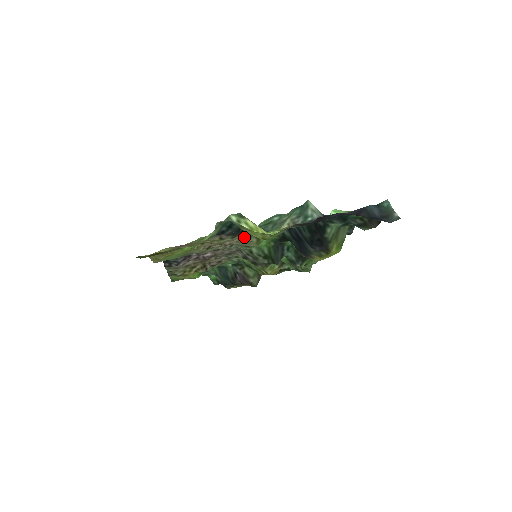
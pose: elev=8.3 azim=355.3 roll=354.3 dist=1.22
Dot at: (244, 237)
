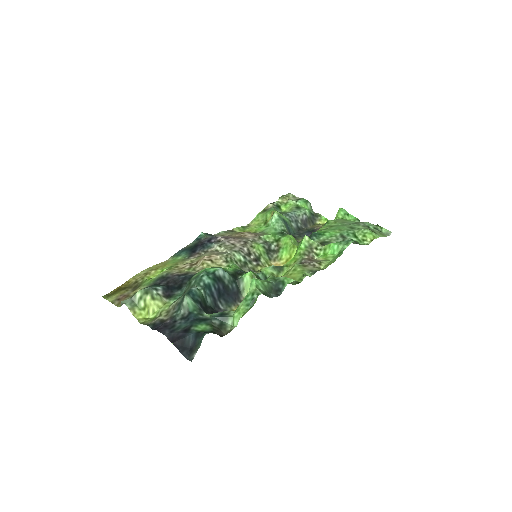
Dot at: occluded
